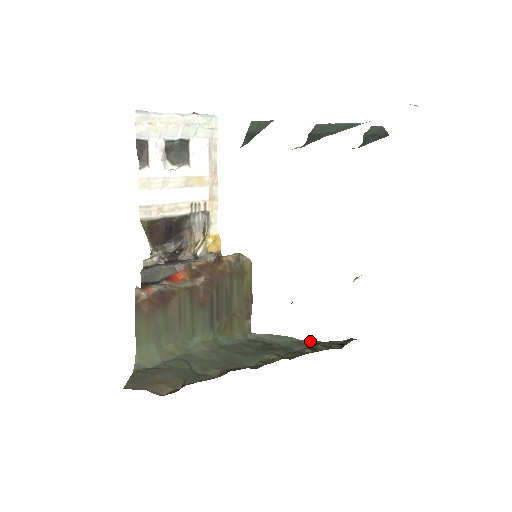
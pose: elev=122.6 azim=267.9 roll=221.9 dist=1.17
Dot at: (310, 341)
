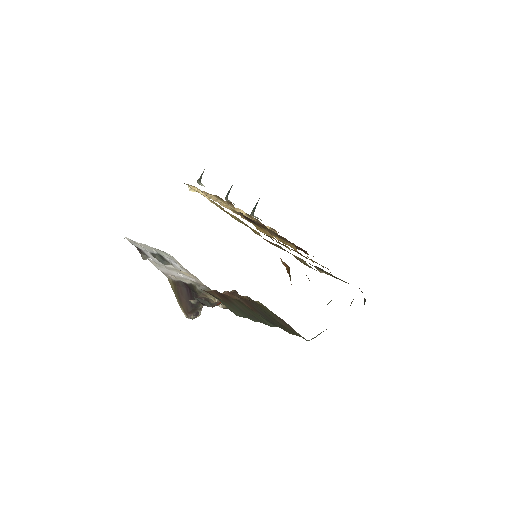
Dot at: occluded
